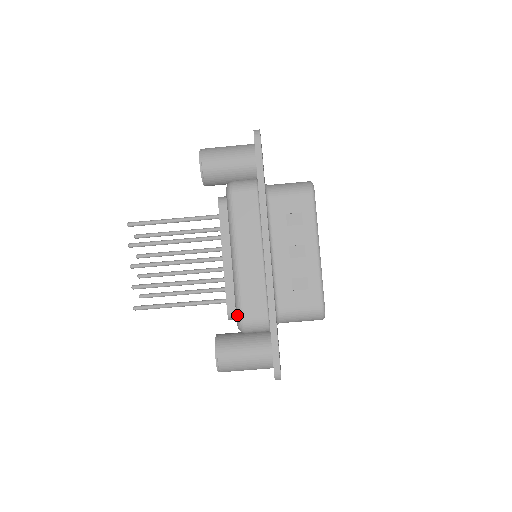
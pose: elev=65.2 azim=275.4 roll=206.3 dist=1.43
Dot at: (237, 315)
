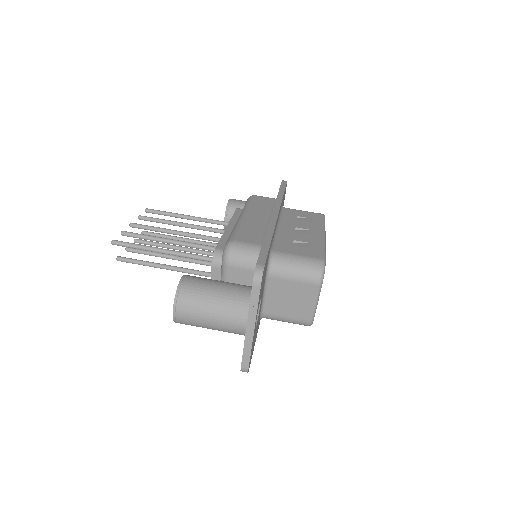
Dot at: (228, 240)
